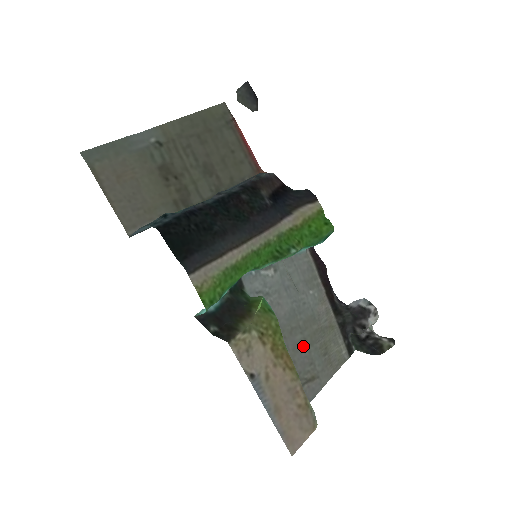
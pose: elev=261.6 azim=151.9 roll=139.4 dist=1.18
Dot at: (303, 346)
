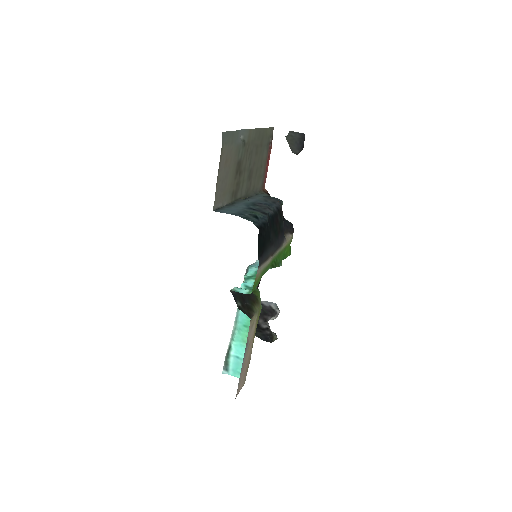
Dot at: occluded
